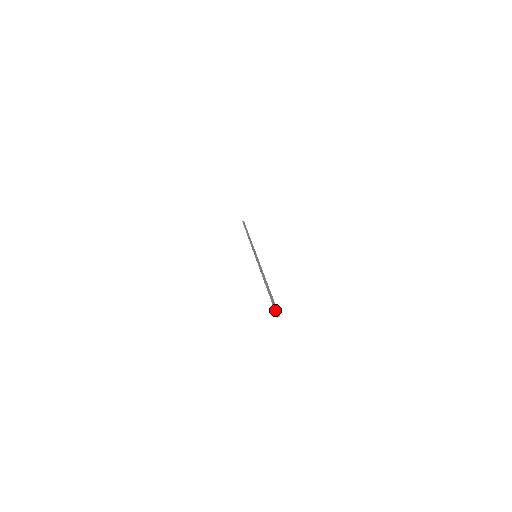
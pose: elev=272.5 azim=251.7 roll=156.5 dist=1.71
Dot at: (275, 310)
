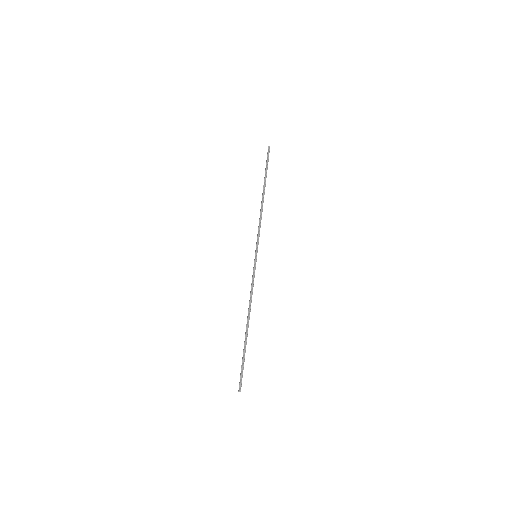
Dot at: (240, 383)
